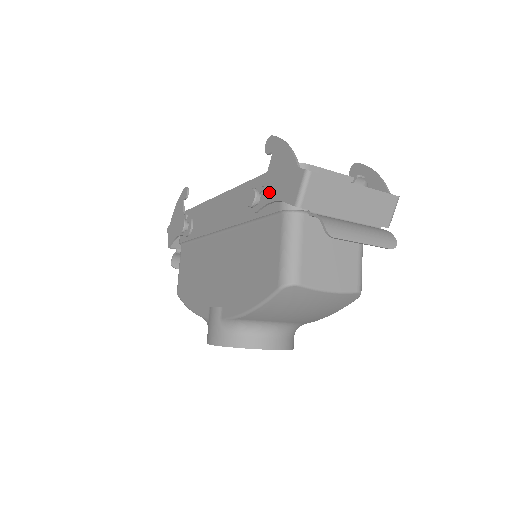
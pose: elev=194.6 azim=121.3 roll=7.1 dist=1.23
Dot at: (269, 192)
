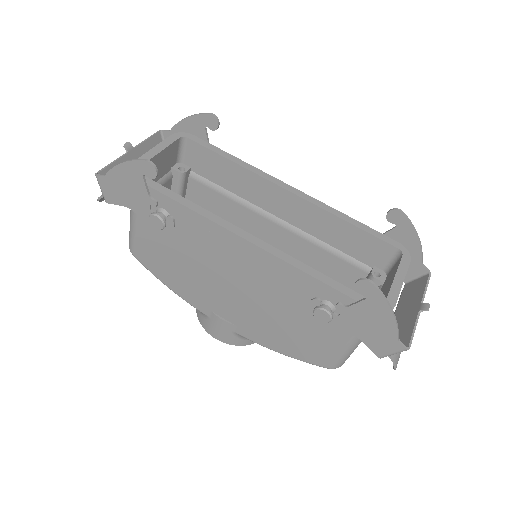
Dot at: (347, 323)
